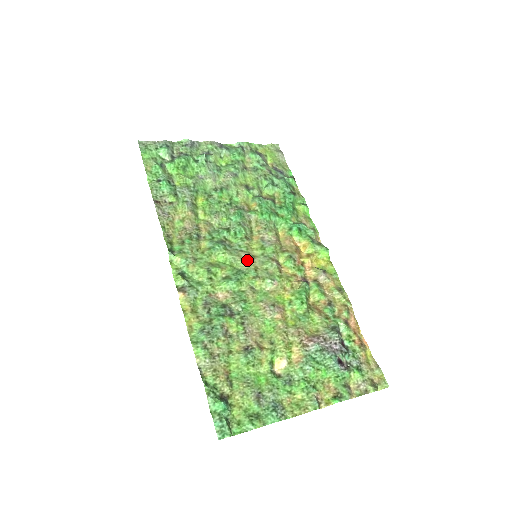
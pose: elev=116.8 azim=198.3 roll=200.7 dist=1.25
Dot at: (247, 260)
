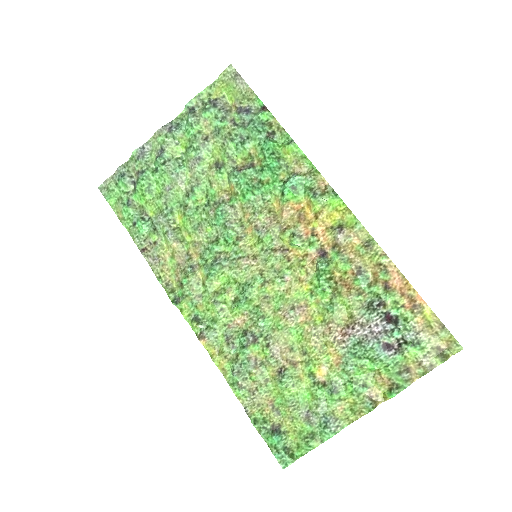
Dot at: (248, 267)
